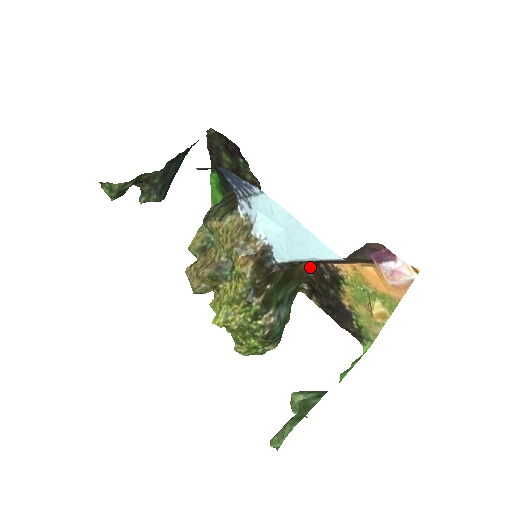
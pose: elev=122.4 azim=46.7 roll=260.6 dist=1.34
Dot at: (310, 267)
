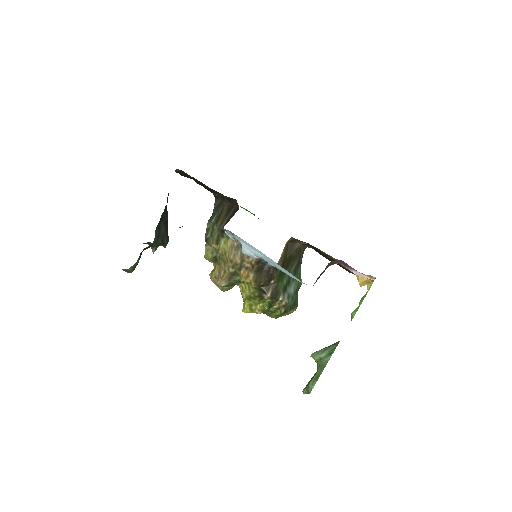
Dot at: (304, 243)
